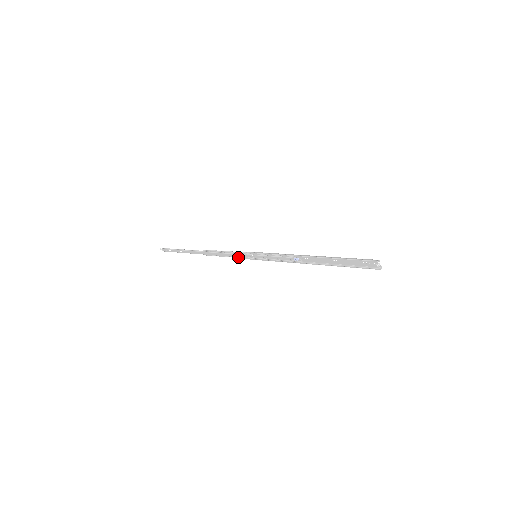
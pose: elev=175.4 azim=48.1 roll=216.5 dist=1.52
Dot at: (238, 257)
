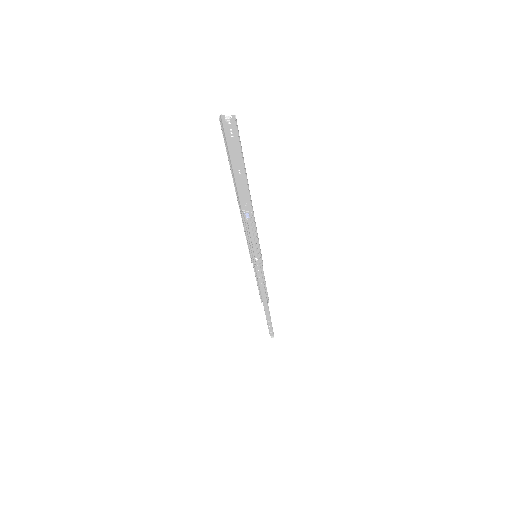
Dot at: (262, 274)
